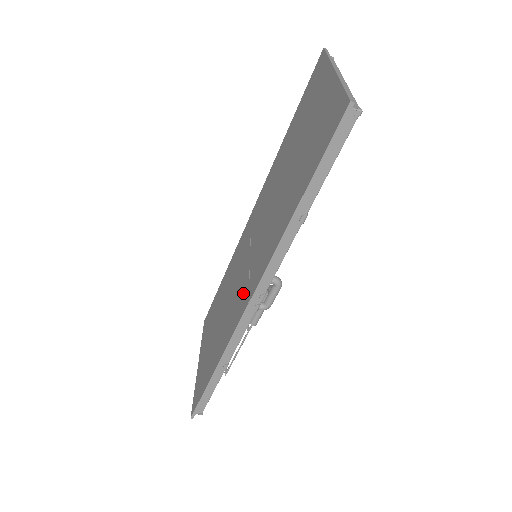
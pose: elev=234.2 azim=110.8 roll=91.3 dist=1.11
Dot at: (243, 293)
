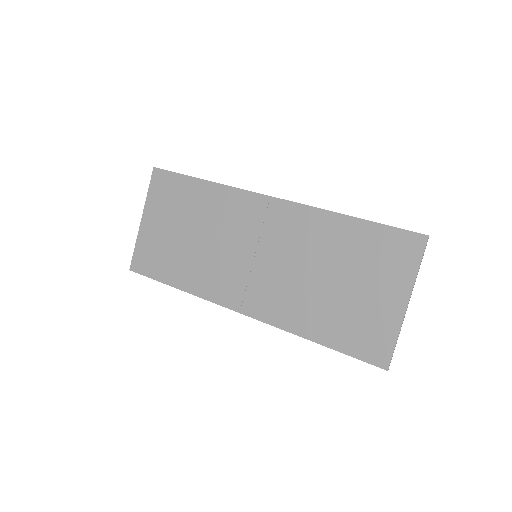
Dot at: (235, 287)
